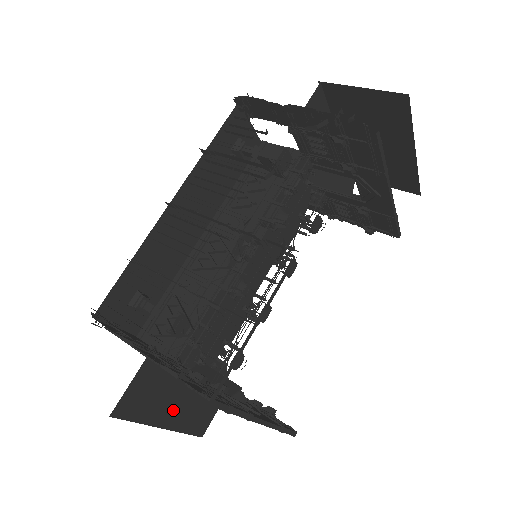
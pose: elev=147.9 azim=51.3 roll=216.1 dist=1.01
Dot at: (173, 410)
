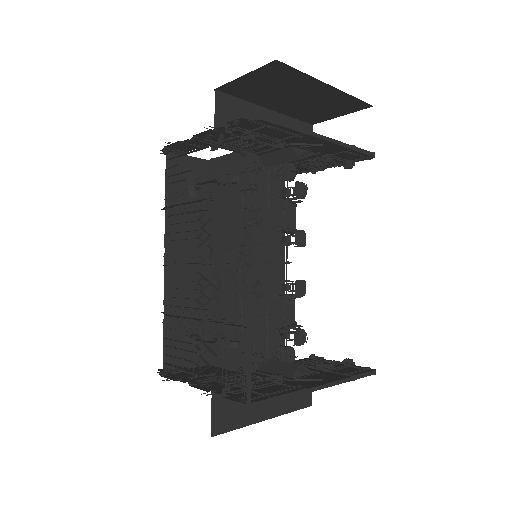
Dot at: occluded
